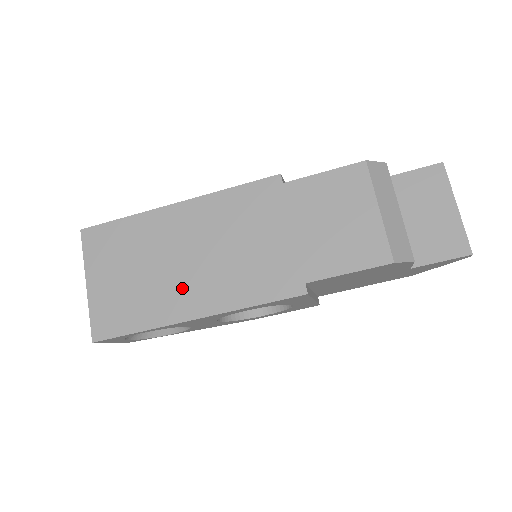
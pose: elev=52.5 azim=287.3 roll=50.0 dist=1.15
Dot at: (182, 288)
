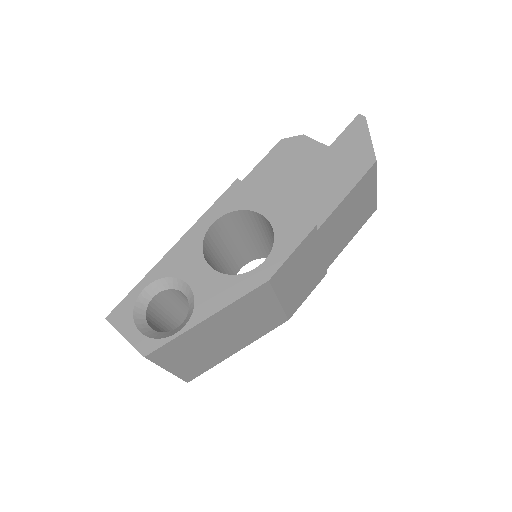
Dot at: occluded
